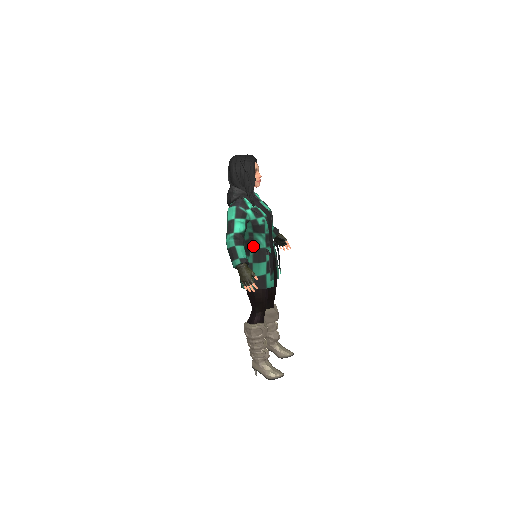
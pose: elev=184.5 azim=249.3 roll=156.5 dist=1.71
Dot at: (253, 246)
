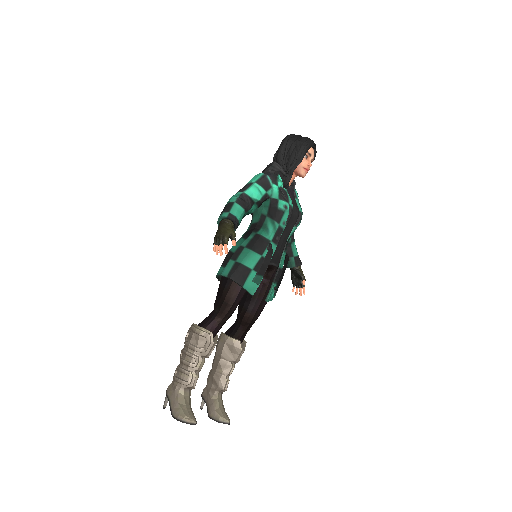
Dot at: (257, 231)
